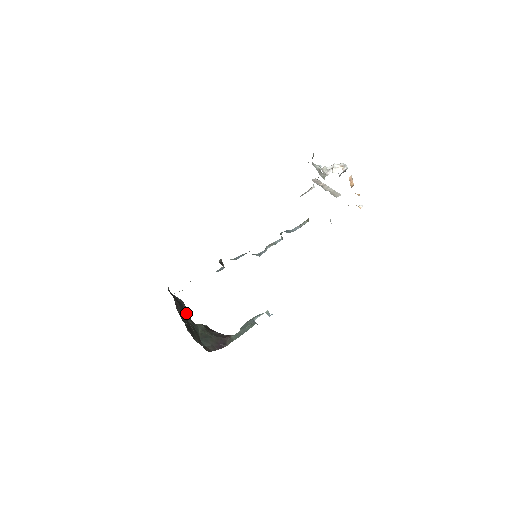
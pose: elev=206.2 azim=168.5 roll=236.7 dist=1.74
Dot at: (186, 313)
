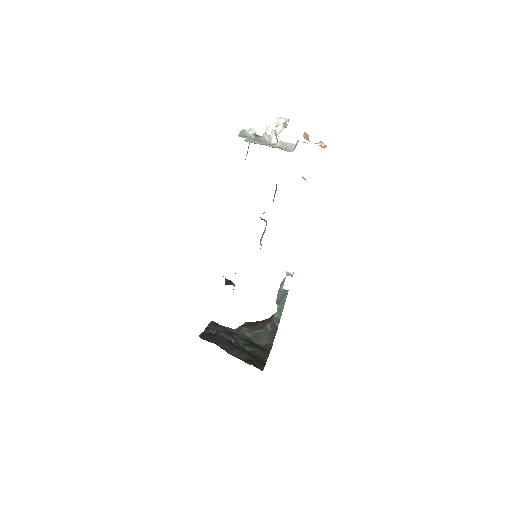
Dot at: (232, 341)
